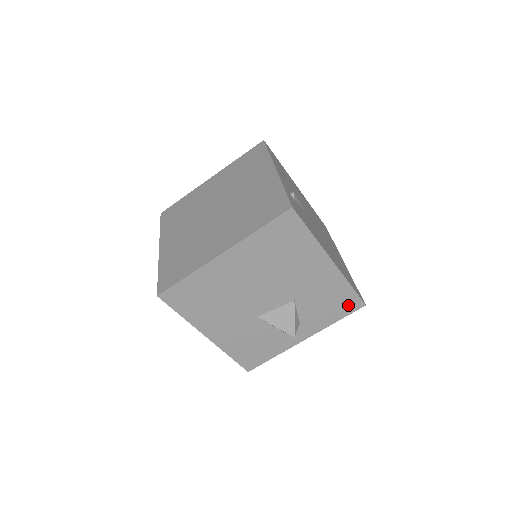
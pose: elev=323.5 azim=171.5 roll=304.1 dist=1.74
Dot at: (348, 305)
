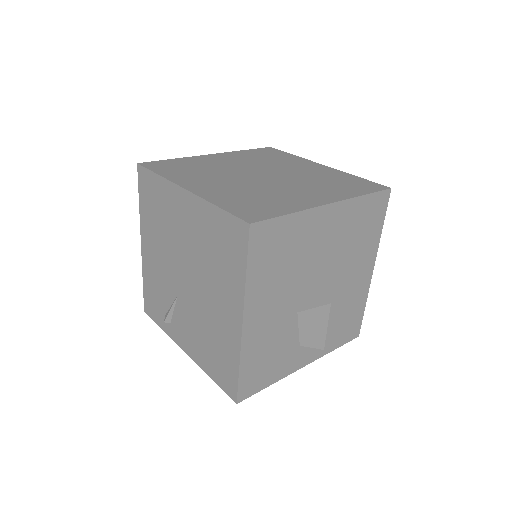
Dot at: (351, 330)
